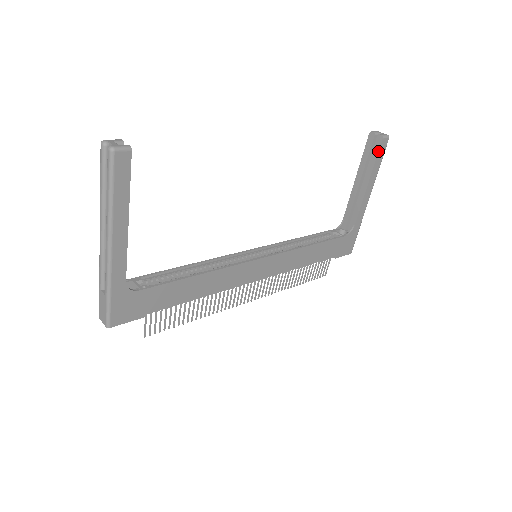
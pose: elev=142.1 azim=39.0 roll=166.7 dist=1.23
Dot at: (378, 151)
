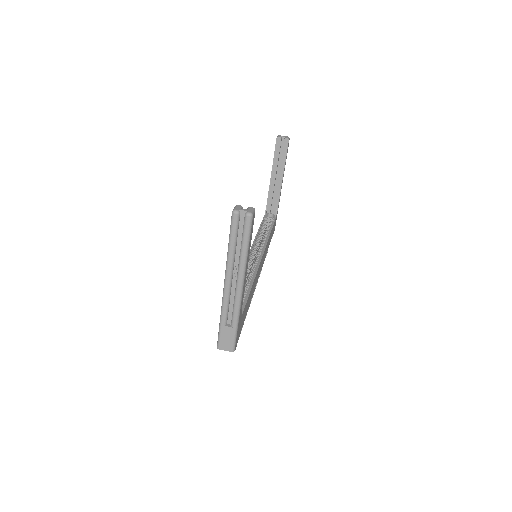
Dot at: (287, 150)
